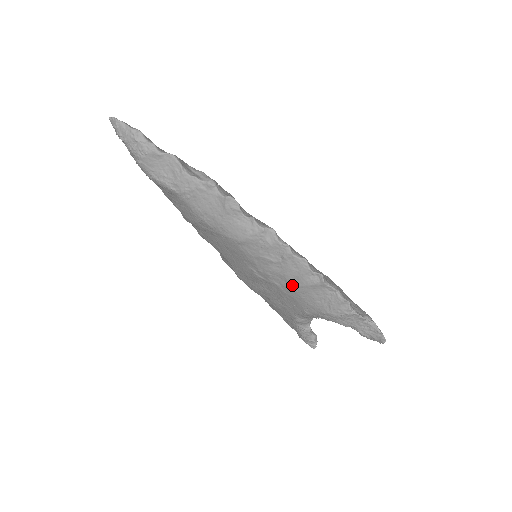
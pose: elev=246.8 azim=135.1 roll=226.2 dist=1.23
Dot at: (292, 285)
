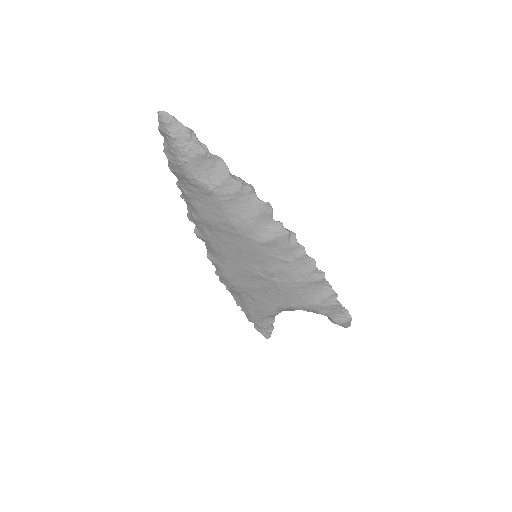
Dot at: (294, 282)
